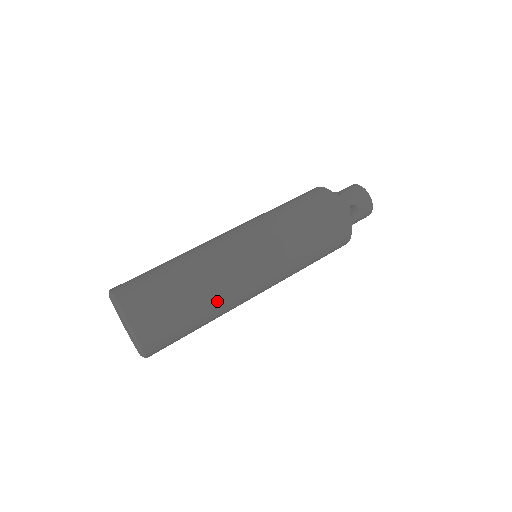
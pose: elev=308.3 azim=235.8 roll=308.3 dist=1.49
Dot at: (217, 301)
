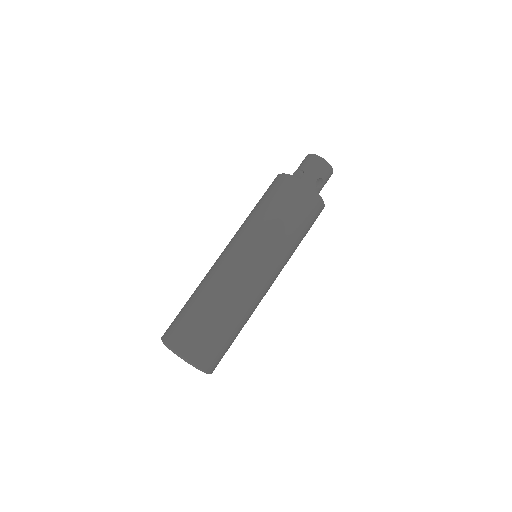
Dot at: (247, 314)
